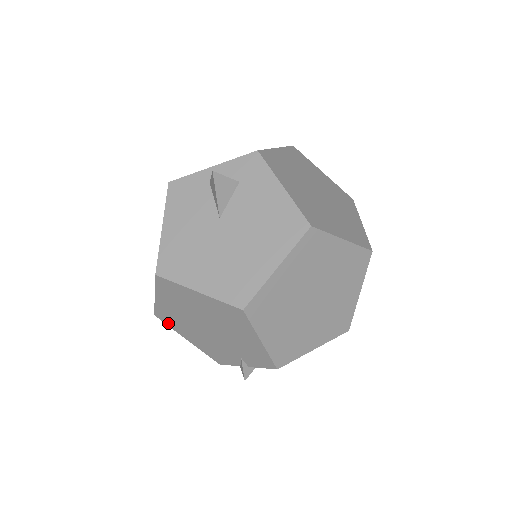
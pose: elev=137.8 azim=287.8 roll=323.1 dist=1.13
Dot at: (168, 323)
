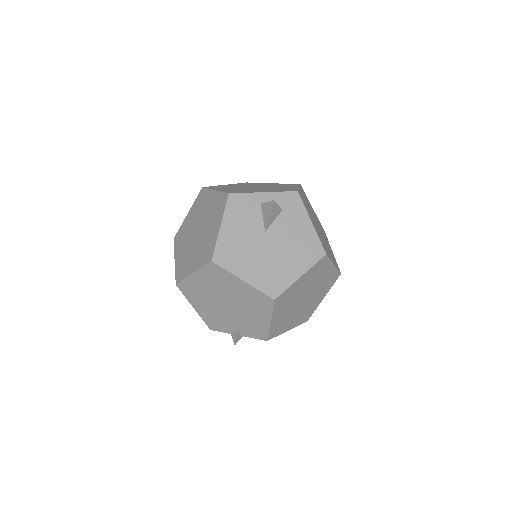
Dot at: (185, 293)
